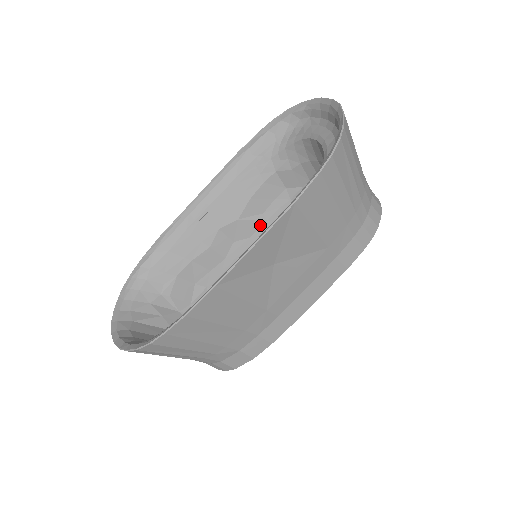
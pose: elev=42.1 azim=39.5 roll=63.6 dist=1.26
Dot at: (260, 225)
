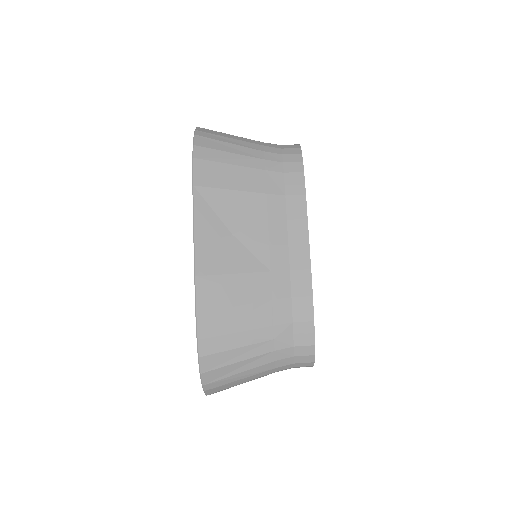
Dot at: occluded
